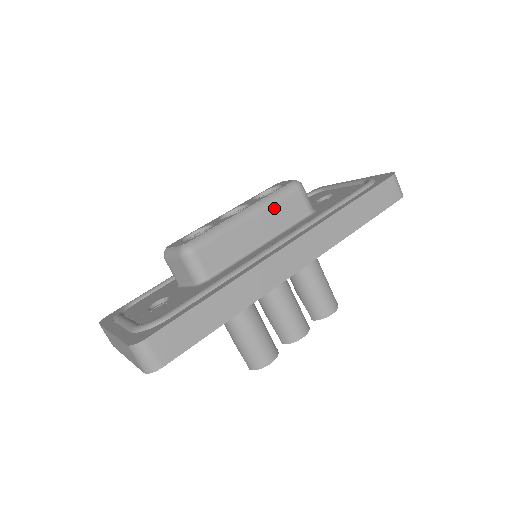
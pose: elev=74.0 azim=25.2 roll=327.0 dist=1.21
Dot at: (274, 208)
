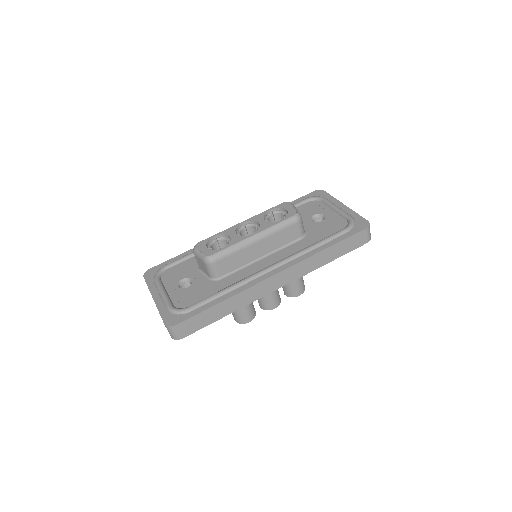
Dot at: (275, 235)
